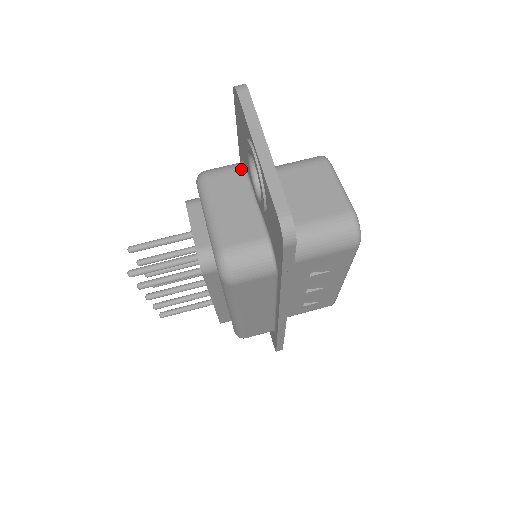
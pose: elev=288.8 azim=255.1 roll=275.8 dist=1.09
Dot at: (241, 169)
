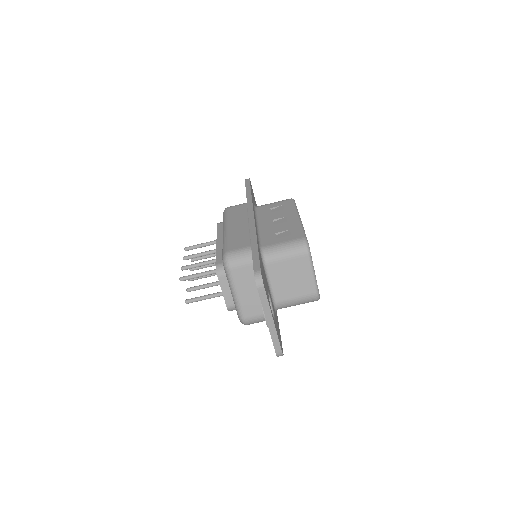
Dot at: occluded
